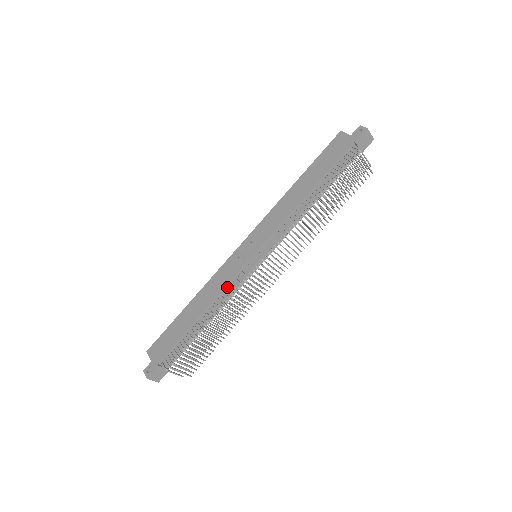
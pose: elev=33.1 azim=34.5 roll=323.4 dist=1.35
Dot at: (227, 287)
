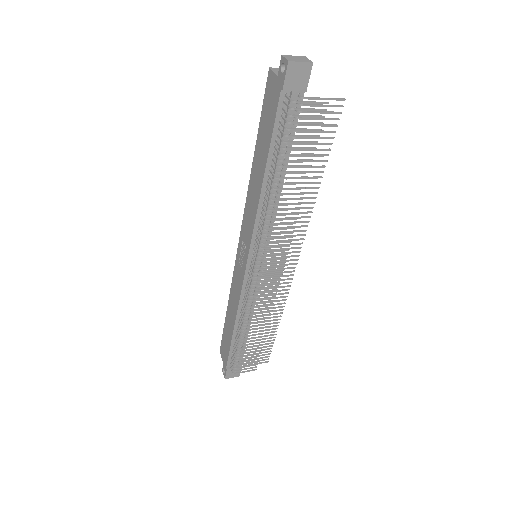
Dot at: (242, 297)
